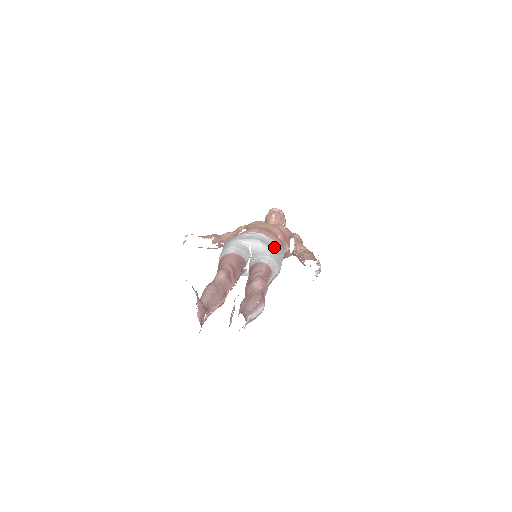
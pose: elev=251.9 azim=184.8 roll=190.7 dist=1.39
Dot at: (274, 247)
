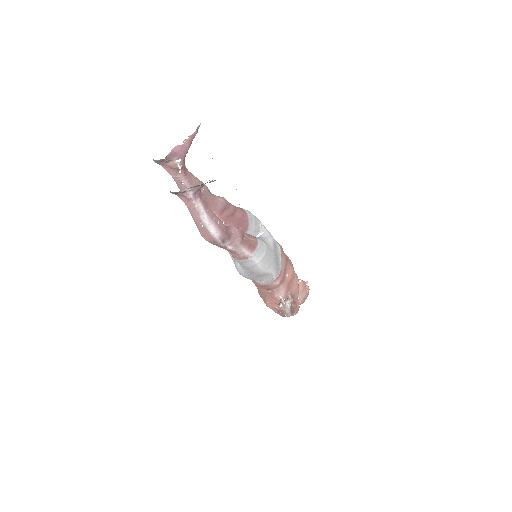
Dot at: (276, 256)
